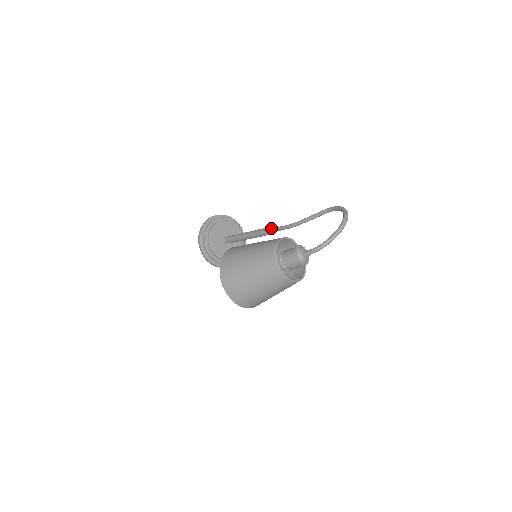
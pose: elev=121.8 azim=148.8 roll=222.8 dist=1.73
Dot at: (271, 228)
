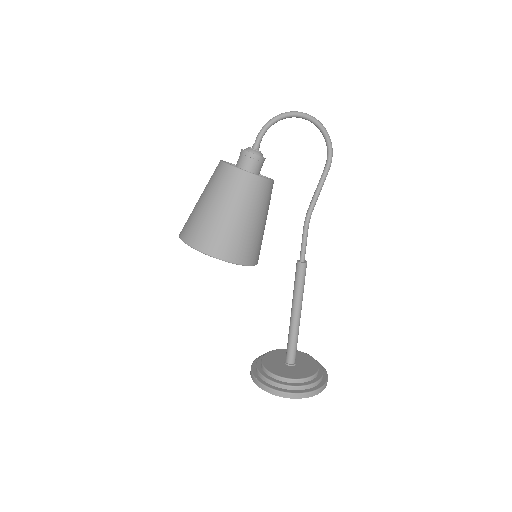
Dot at: (302, 260)
